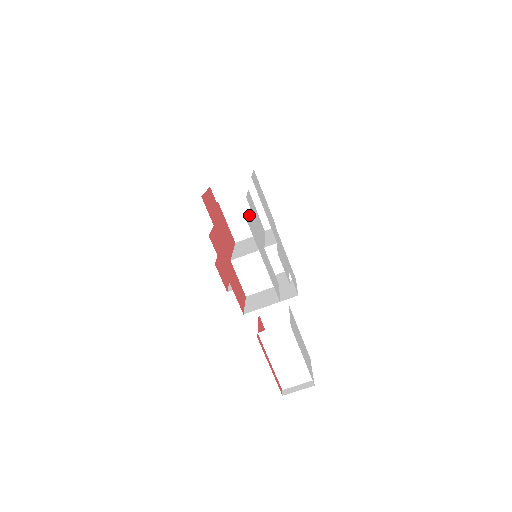
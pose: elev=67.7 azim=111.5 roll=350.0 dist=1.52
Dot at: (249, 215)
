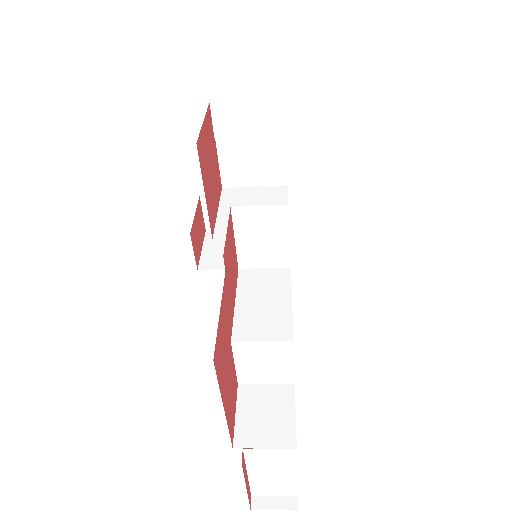
Dot at: occluded
